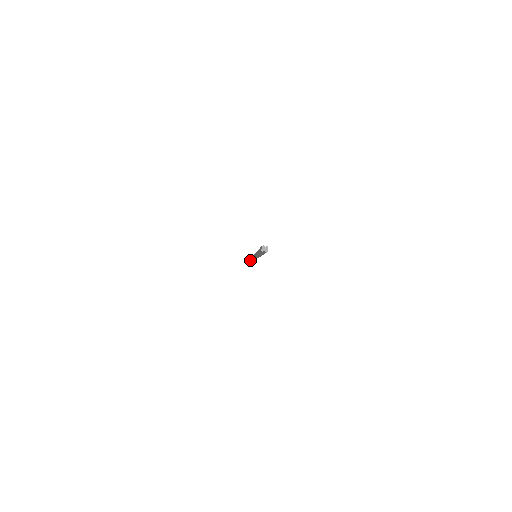
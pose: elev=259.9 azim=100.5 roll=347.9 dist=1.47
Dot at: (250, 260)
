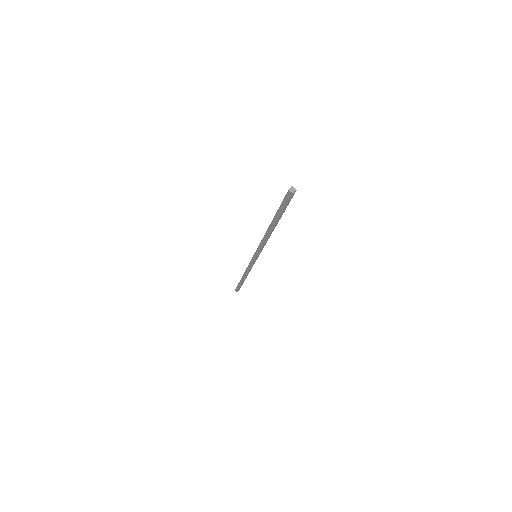
Dot at: (238, 290)
